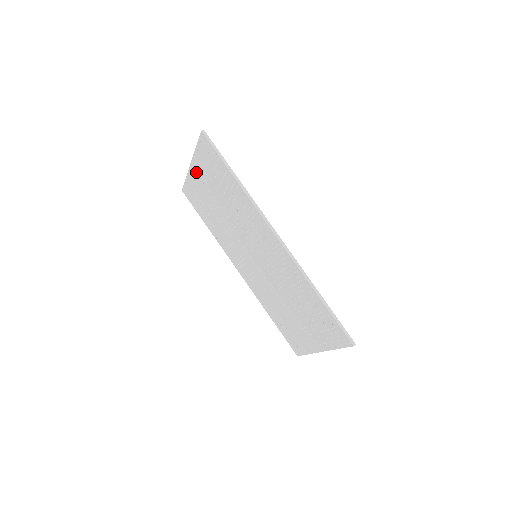
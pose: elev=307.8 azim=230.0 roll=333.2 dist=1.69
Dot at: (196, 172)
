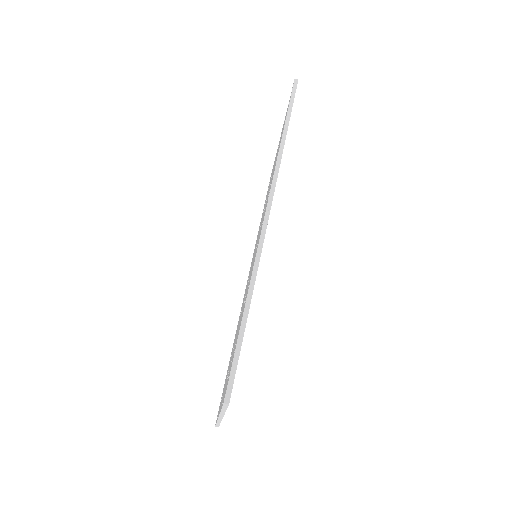
Dot at: occluded
